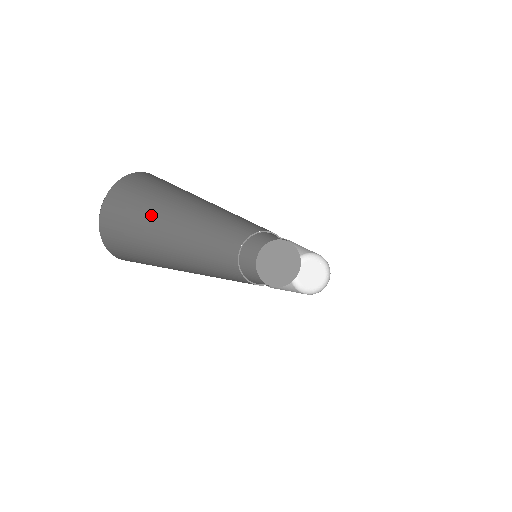
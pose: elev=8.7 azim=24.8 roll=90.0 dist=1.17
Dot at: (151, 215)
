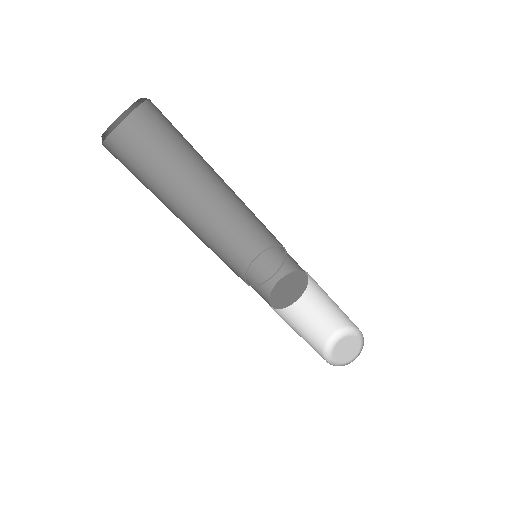
Dot at: occluded
